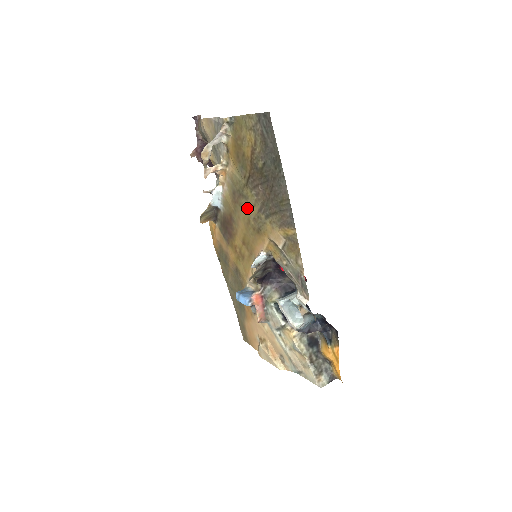
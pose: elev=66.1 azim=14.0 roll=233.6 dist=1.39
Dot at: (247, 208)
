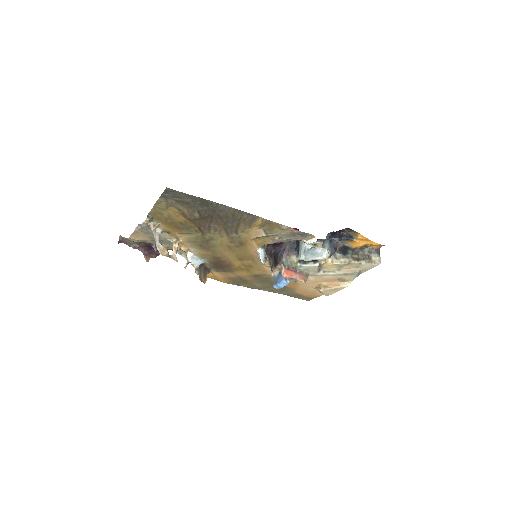
Dot at: (219, 243)
